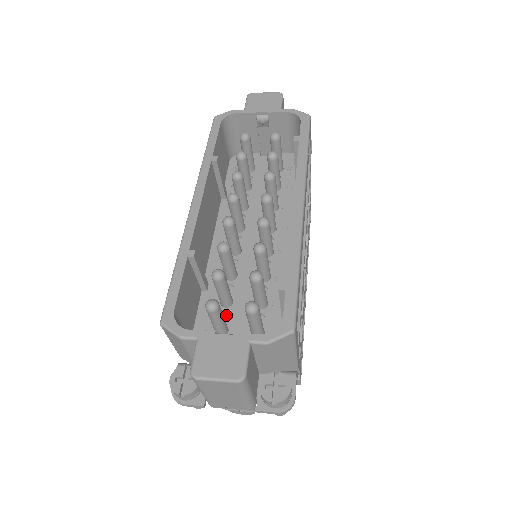
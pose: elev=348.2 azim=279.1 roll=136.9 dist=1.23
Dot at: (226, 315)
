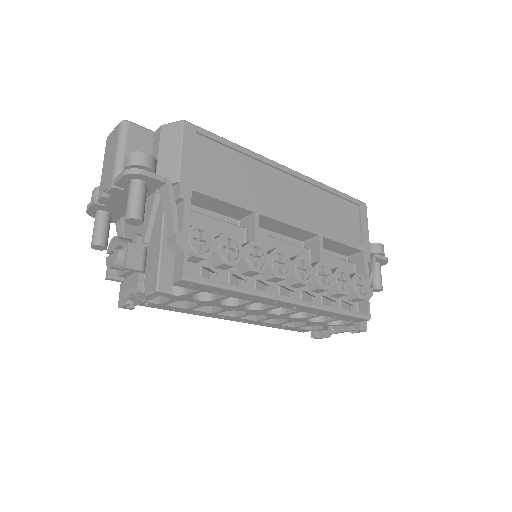
Dot at: occluded
